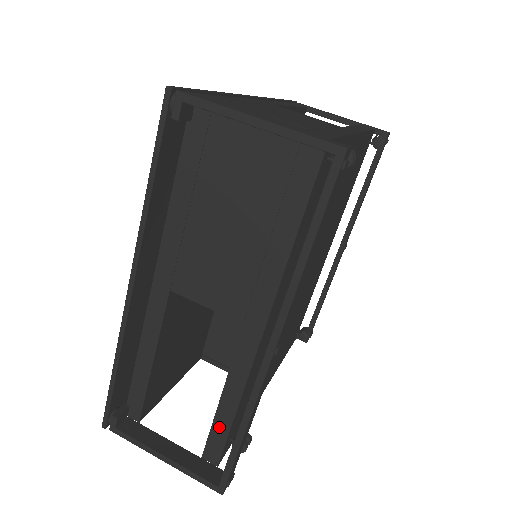
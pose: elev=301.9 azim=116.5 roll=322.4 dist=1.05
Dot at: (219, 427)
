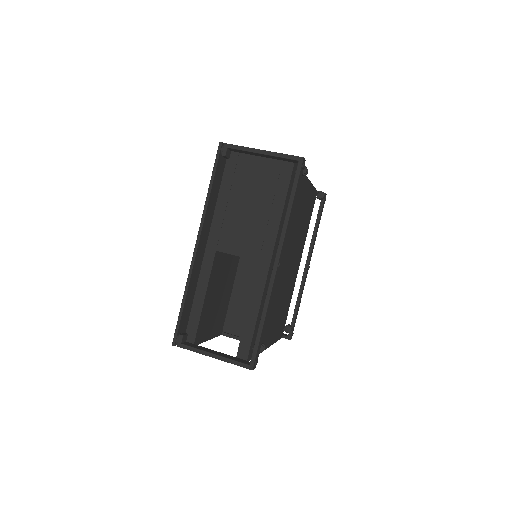
Dot at: (247, 333)
